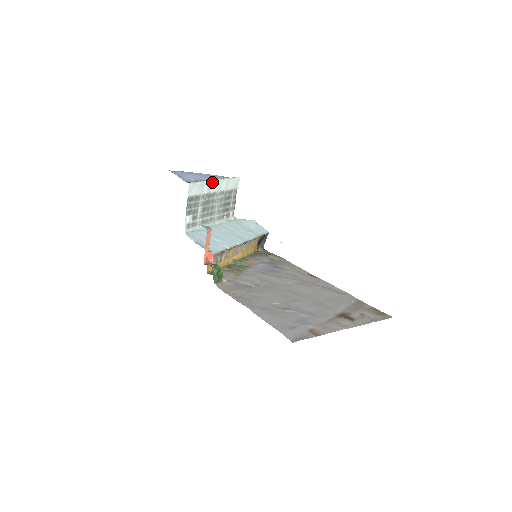
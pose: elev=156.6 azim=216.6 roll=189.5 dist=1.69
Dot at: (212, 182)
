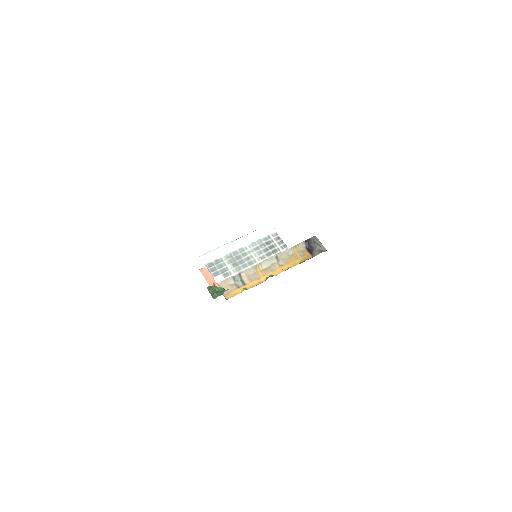
Dot at: (231, 243)
